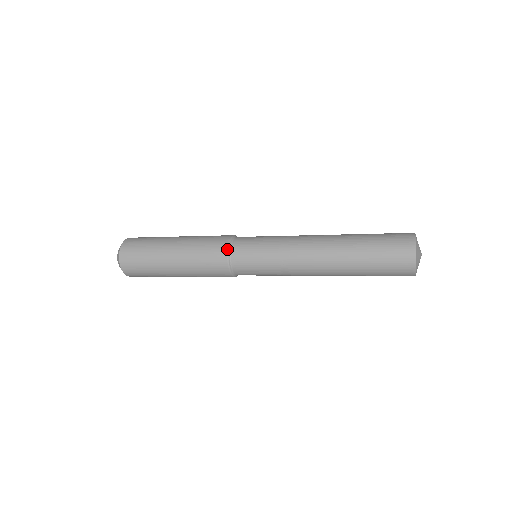
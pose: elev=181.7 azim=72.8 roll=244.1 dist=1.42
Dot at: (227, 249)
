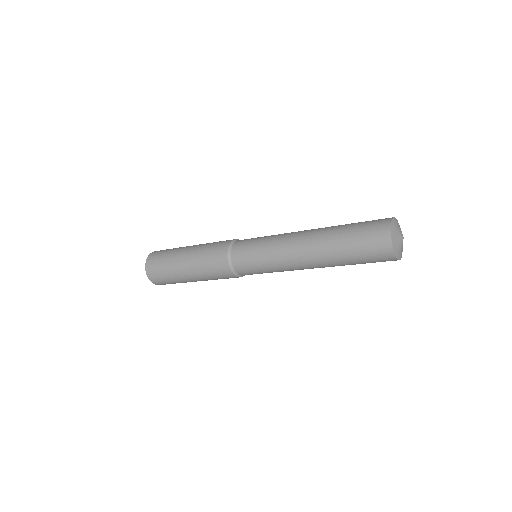
Dot at: (231, 242)
